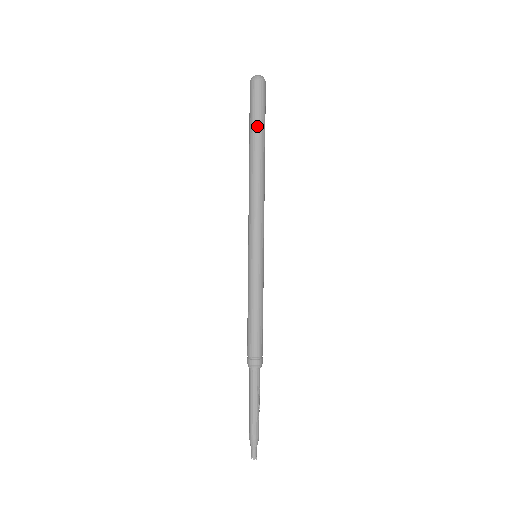
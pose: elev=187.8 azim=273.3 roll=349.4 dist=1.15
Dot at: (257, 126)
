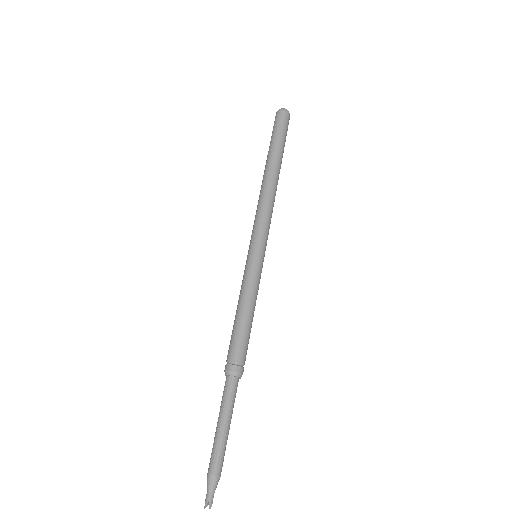
Dot at: (281, 144)
